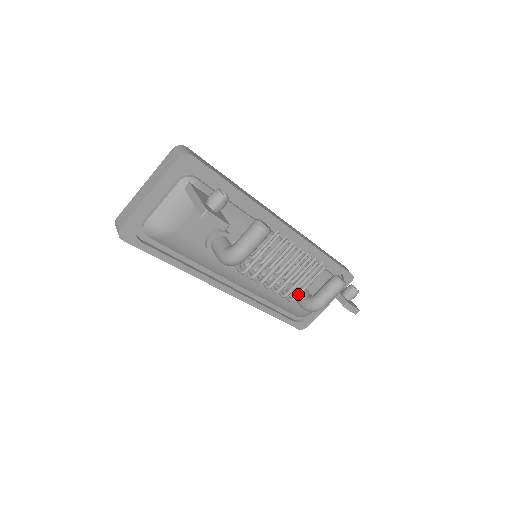
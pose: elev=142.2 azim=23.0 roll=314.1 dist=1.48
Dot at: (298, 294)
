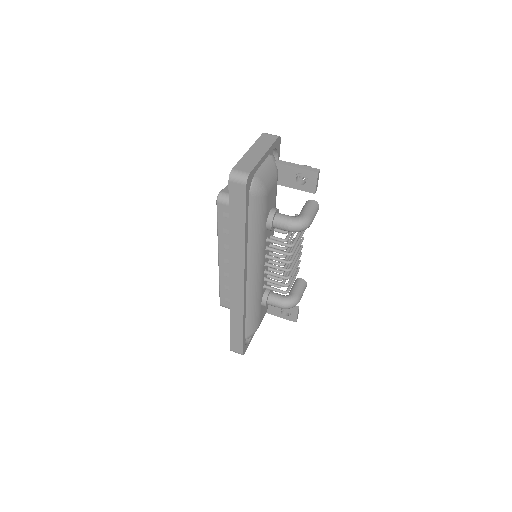
Dot at: (291, 286)
